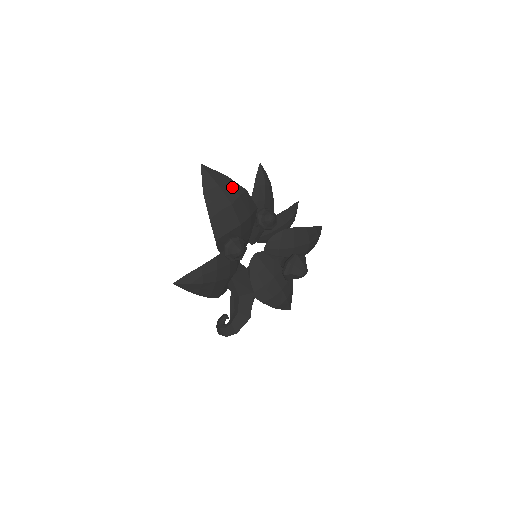
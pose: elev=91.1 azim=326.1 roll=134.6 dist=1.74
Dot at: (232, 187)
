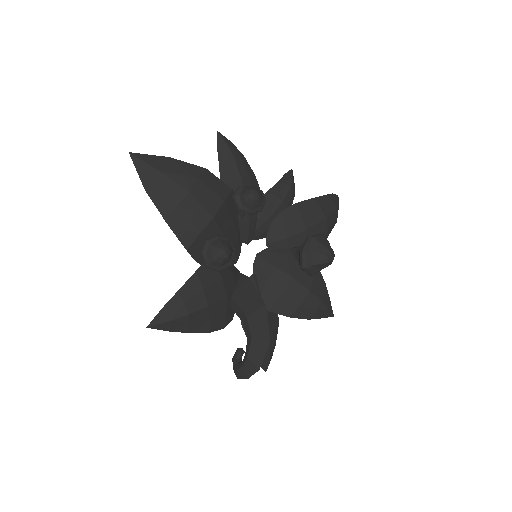
Dot at: (183, 170)
